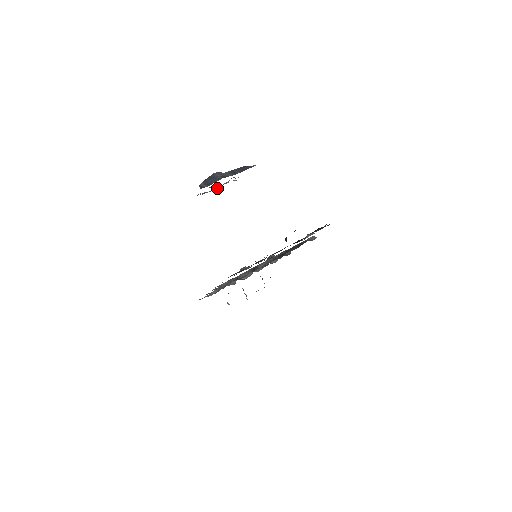
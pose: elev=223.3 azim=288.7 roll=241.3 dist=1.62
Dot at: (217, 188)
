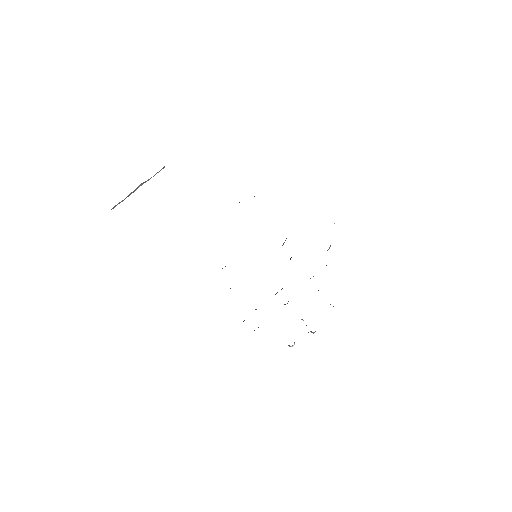
Dot at: occluded
